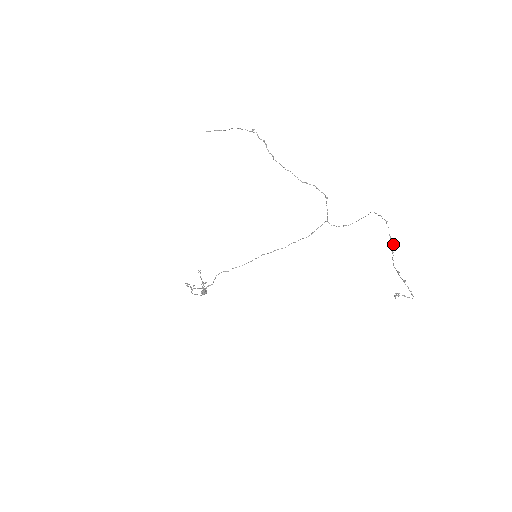
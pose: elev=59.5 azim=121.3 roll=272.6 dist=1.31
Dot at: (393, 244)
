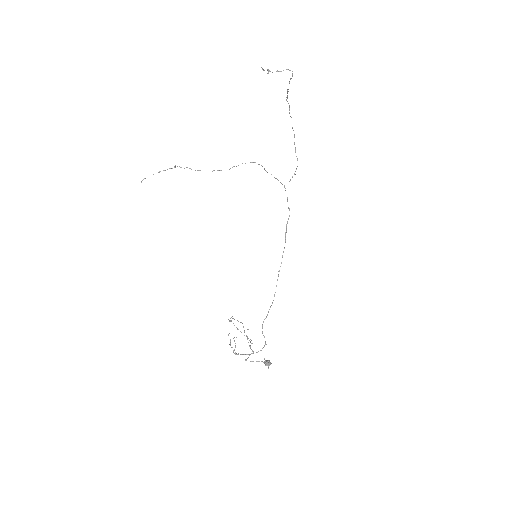
Dot at: occluded
